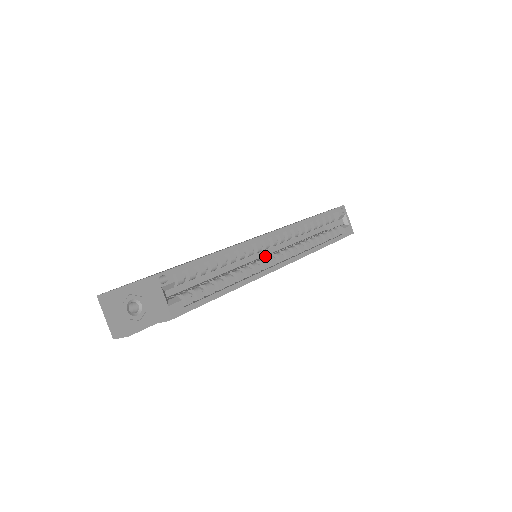
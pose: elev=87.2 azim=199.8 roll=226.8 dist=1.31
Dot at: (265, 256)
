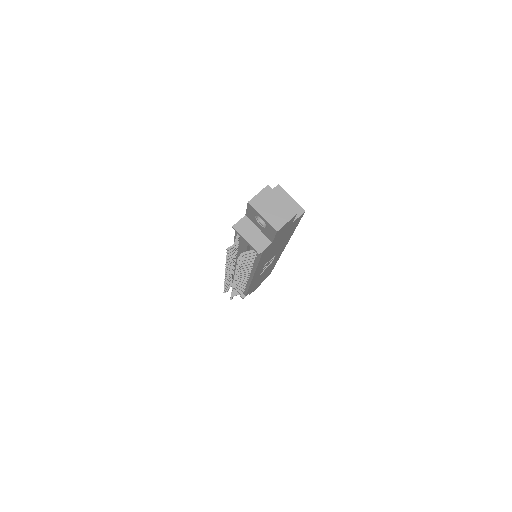
Dot at: occluded
